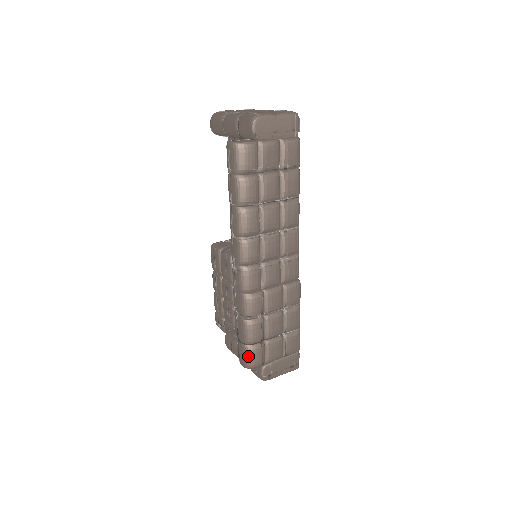
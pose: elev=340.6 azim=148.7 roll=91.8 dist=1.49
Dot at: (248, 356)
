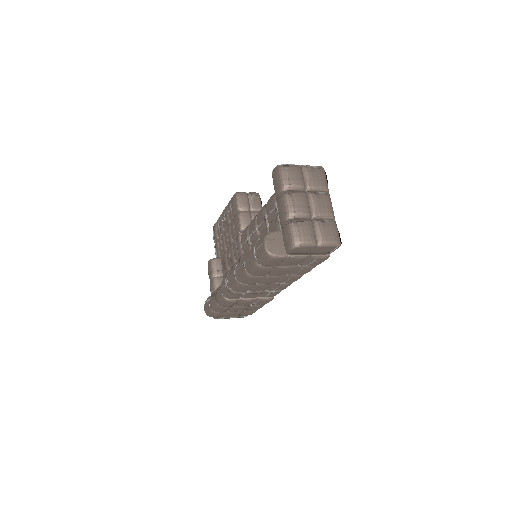
Dot at: (210, 313)
